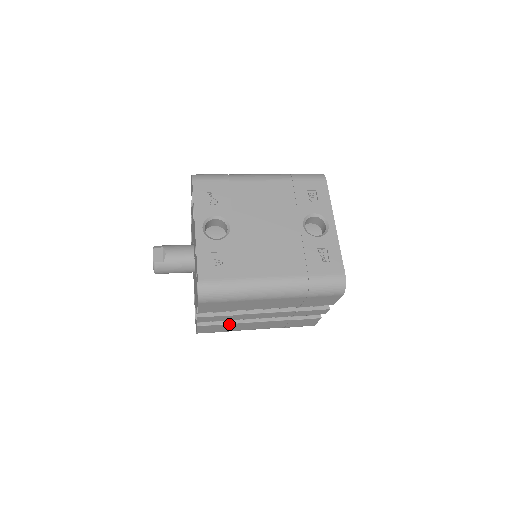
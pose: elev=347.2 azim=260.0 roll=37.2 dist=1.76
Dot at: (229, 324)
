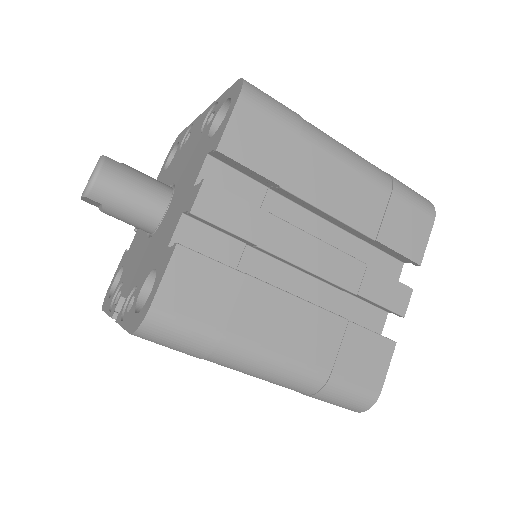
Dot at: (242, 273)
